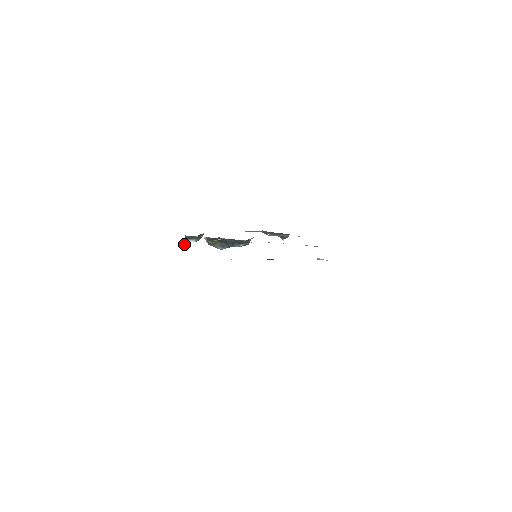
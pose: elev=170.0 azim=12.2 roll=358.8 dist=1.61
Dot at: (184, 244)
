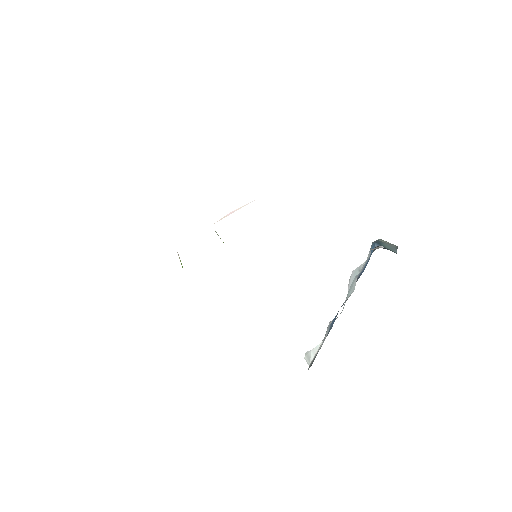
Dot at: occluded
